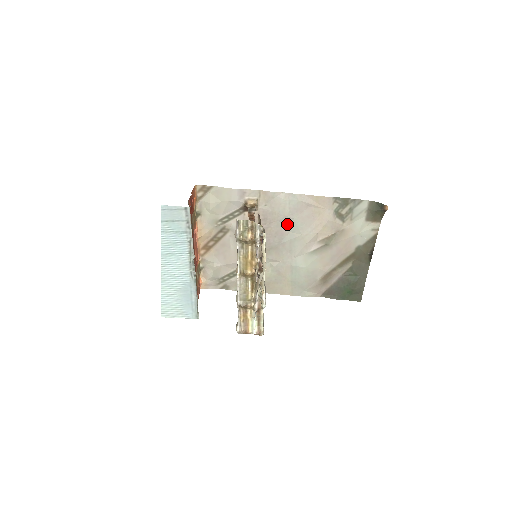
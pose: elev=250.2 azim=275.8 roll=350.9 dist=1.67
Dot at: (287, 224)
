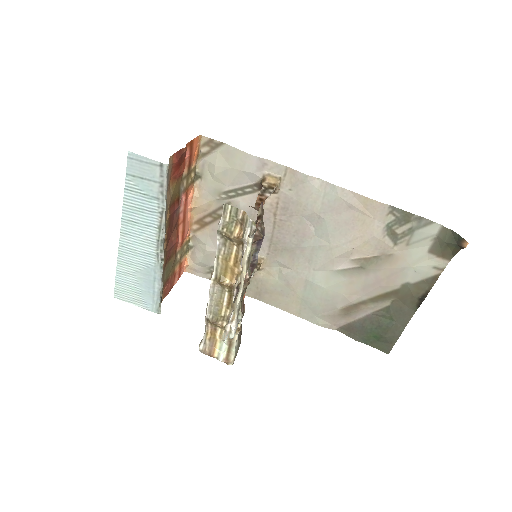
Dot at: (314, 224)
